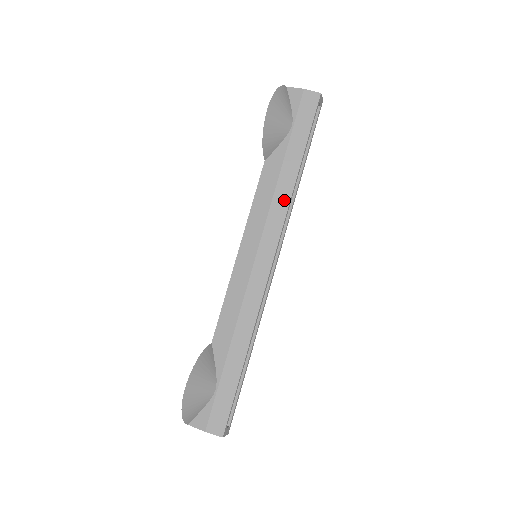
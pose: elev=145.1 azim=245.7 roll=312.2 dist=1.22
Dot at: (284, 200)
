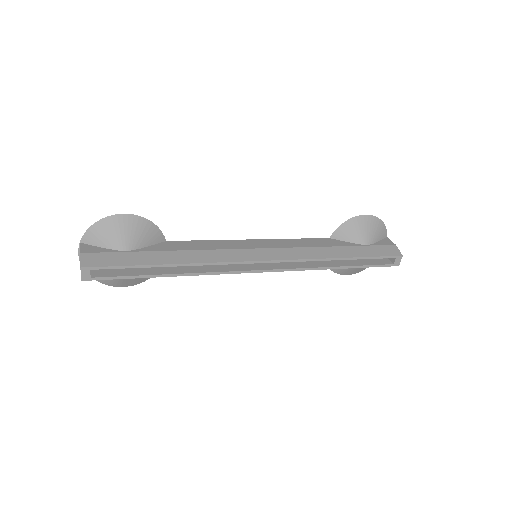
Dot at: (313, 255)
